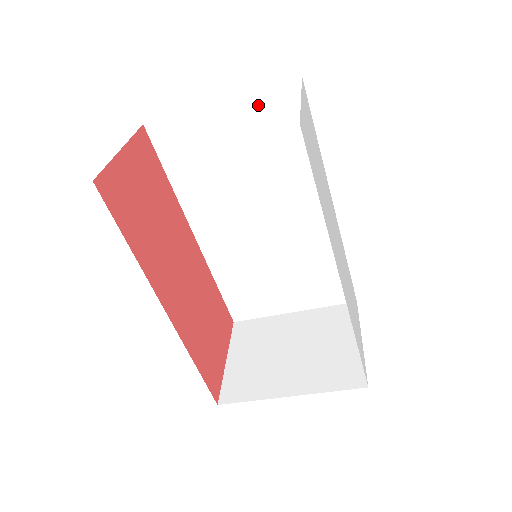
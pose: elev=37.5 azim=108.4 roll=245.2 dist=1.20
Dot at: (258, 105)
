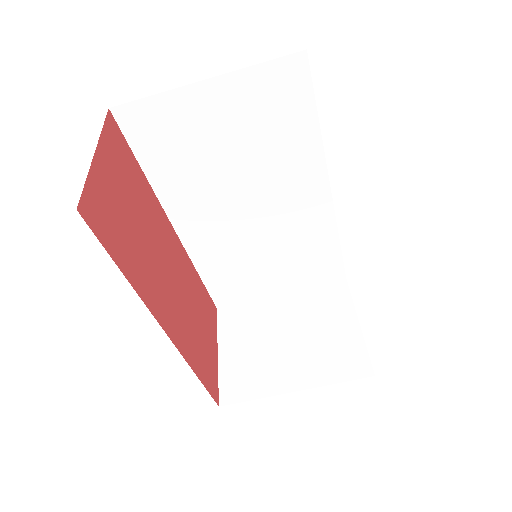
Dot at: (252, 83)
